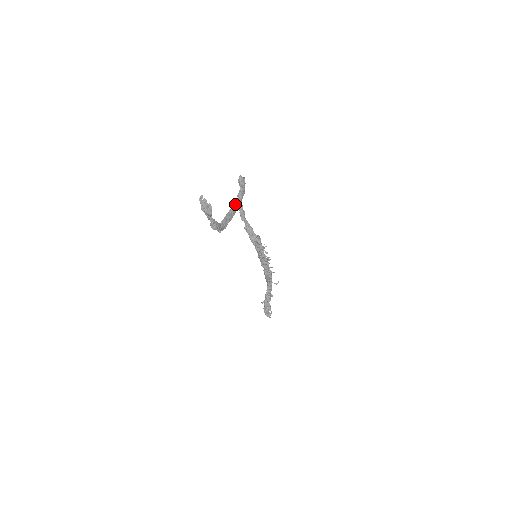
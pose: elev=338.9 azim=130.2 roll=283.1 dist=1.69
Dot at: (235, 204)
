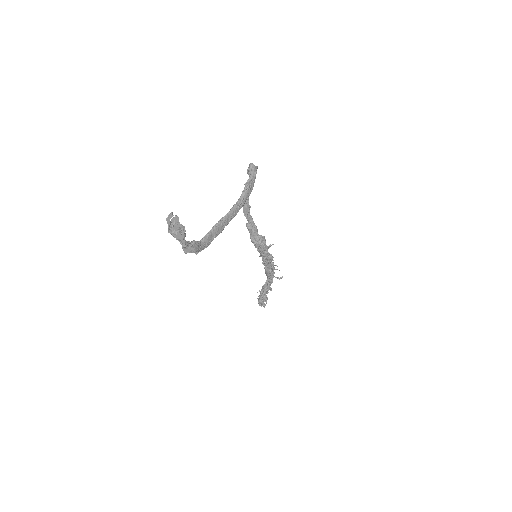
Dot at: (231, 210)
